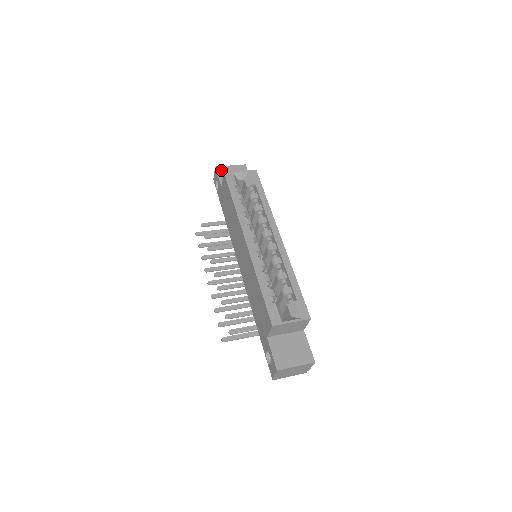
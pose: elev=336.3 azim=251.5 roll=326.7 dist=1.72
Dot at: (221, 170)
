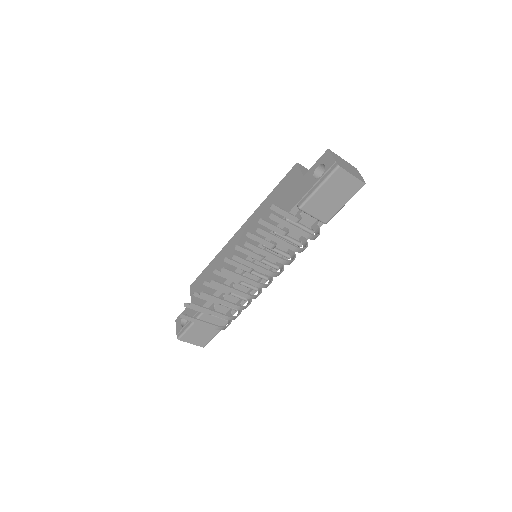
Dot at: occluded
